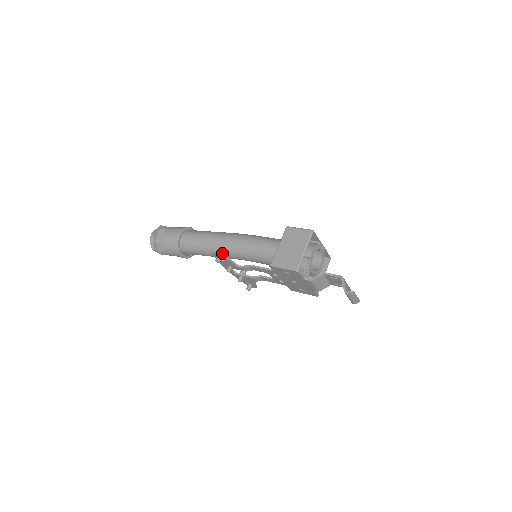
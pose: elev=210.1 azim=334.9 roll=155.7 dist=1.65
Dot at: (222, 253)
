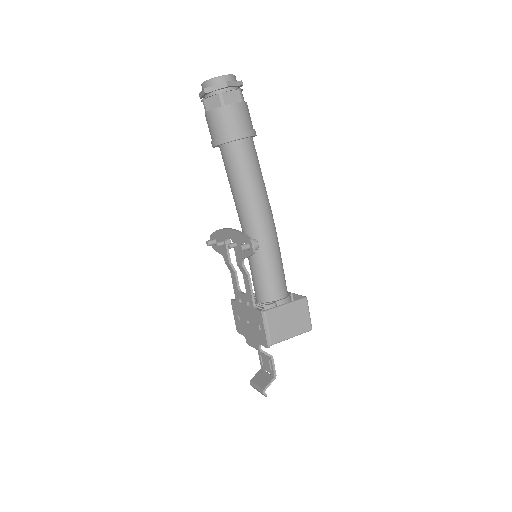
Dot at: (254, 249)
